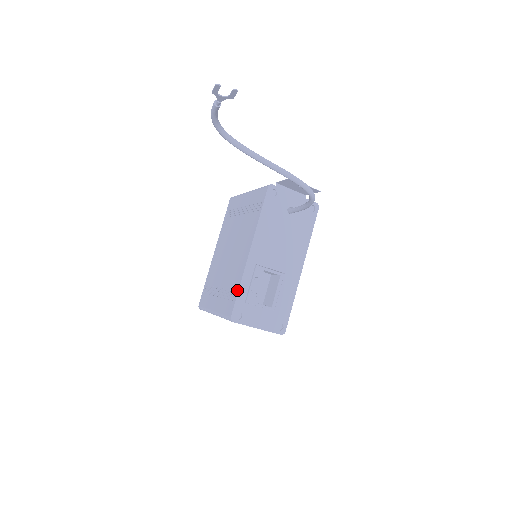
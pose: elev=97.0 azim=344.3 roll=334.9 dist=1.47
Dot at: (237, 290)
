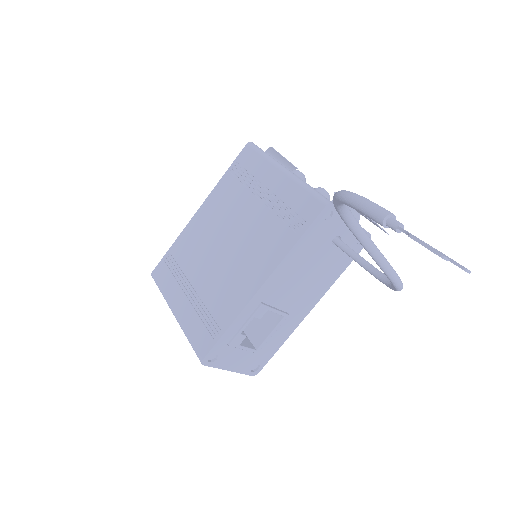
Dot at: (223, 329)
